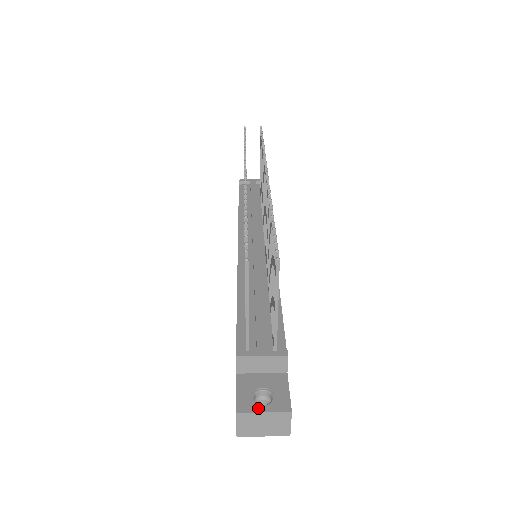
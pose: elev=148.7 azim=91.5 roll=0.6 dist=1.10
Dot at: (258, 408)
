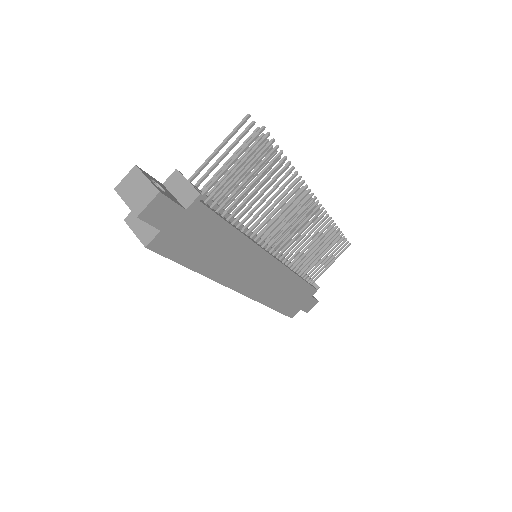
Dot at: (148, 177)
